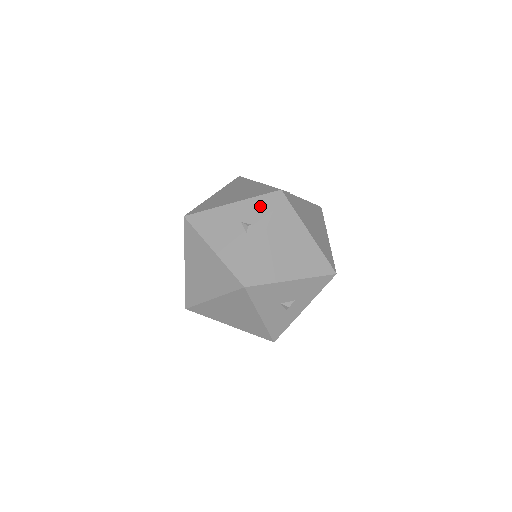
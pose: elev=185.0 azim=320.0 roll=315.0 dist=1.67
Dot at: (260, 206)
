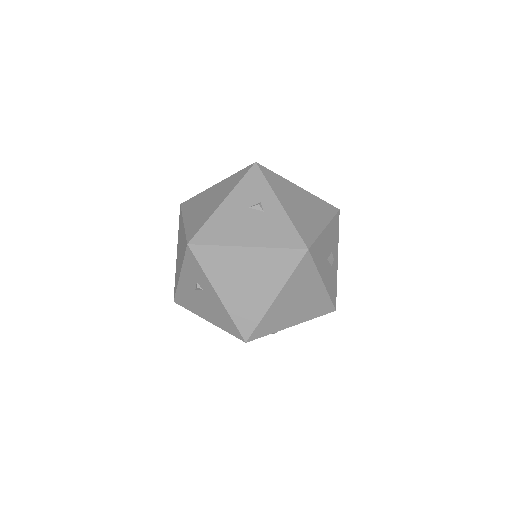
Dot at: (251, 185)
